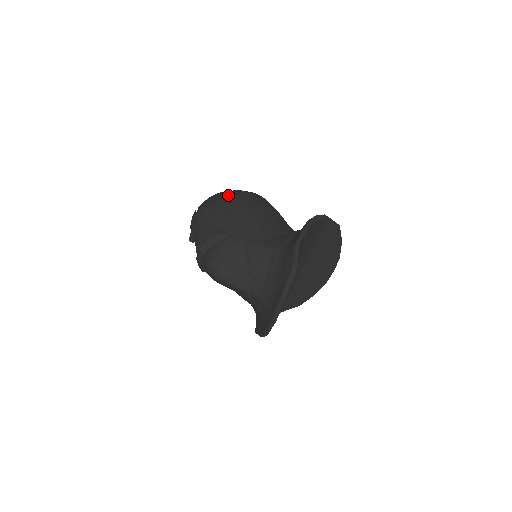
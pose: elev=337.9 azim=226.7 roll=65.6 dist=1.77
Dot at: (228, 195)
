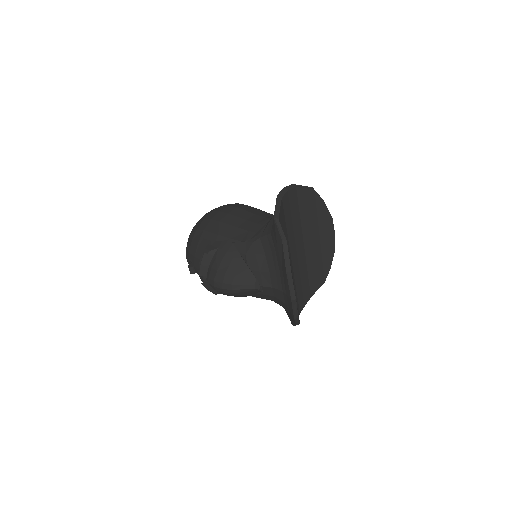
Dot at: (205, 217)
